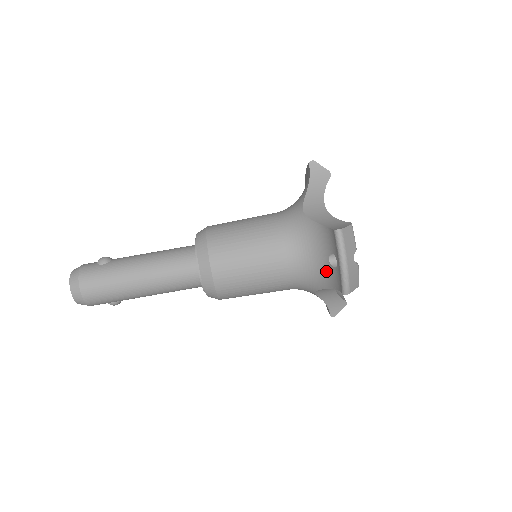
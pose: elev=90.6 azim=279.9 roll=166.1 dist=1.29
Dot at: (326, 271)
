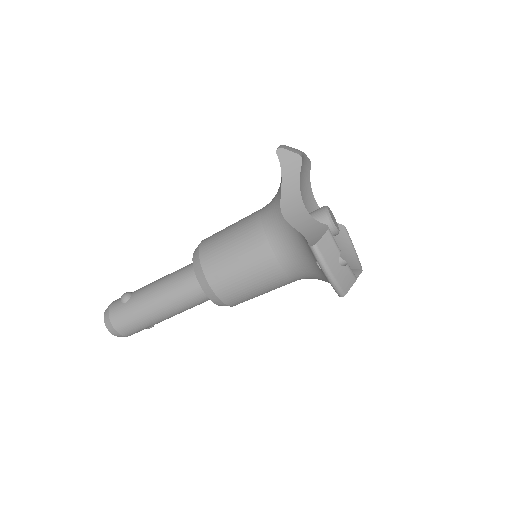
Dot at: (320, 272)
